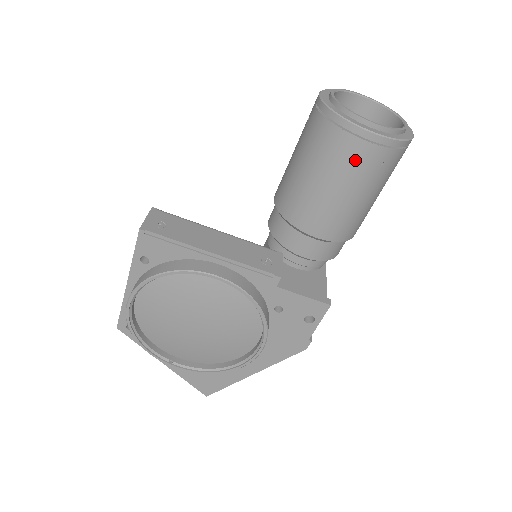
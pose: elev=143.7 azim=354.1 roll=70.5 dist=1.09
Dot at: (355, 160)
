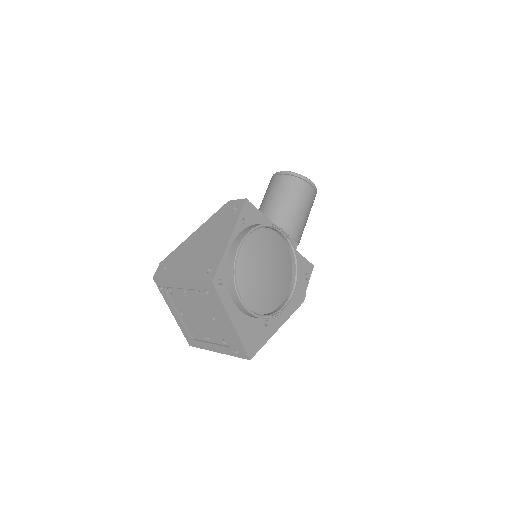
Dot at: (308, 194)
